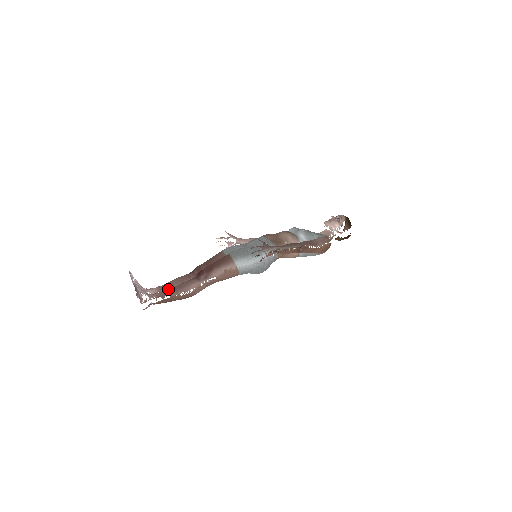
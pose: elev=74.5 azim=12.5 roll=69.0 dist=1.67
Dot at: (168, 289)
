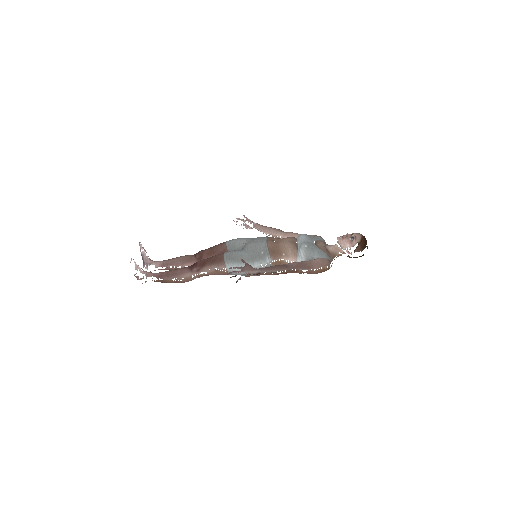
Dot at: (164, 272)
